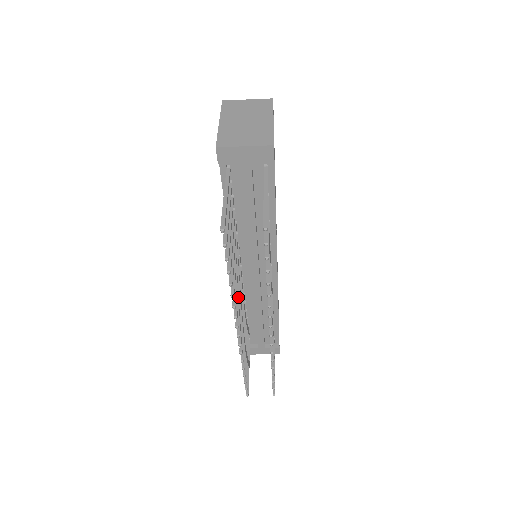
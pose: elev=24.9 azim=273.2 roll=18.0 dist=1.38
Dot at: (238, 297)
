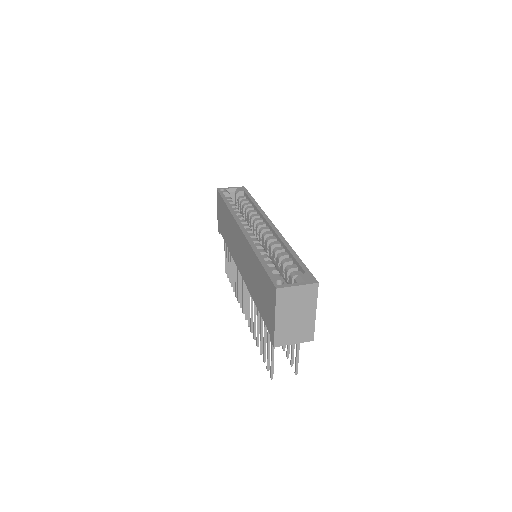
Dot at: occluded
